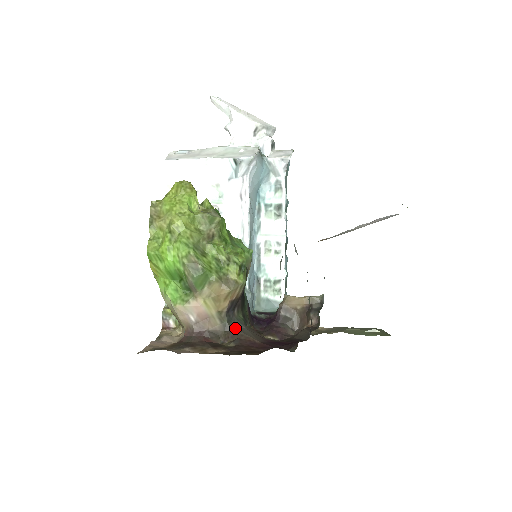
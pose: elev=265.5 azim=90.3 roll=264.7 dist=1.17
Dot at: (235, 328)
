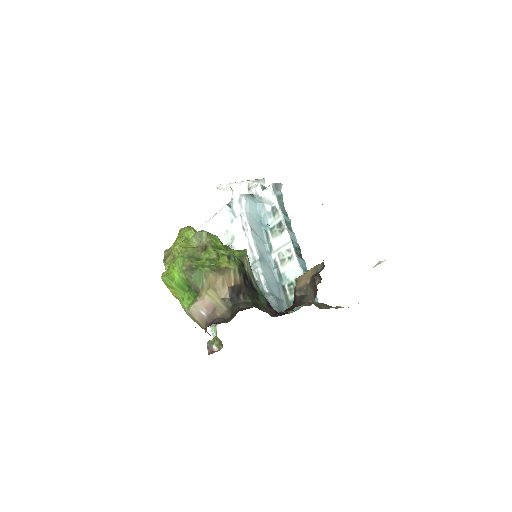
Dot at: (240, 308)
